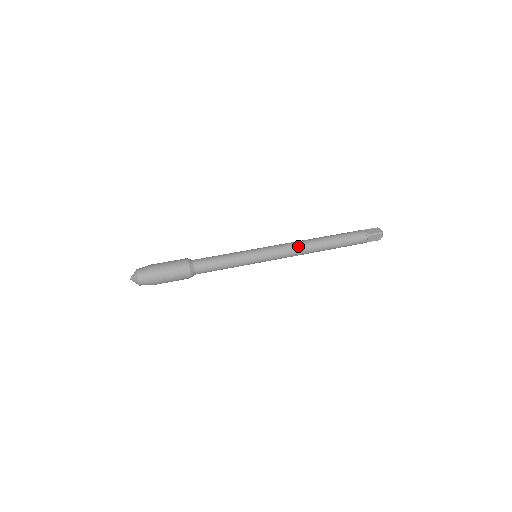
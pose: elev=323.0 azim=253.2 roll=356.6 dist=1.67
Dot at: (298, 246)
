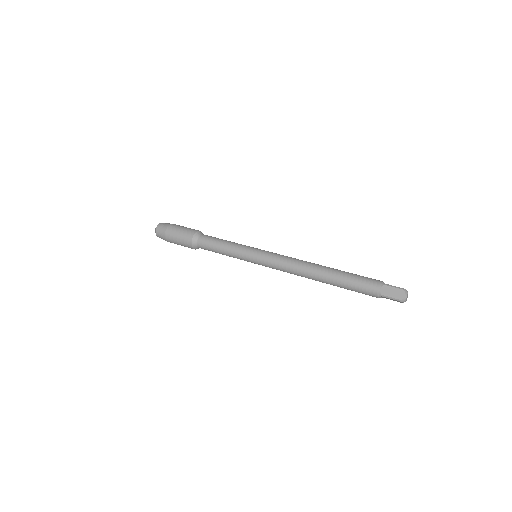
Dot at: (298, 260)
